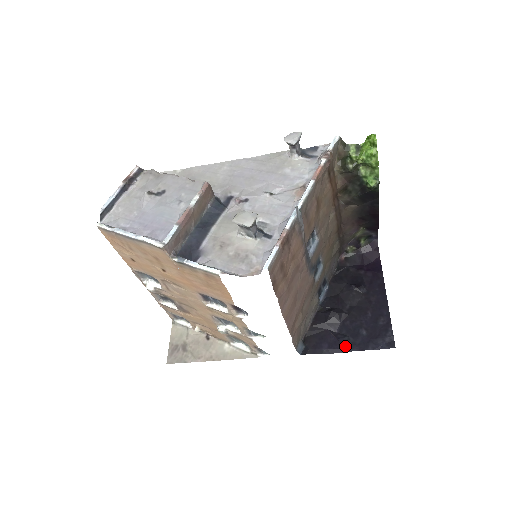
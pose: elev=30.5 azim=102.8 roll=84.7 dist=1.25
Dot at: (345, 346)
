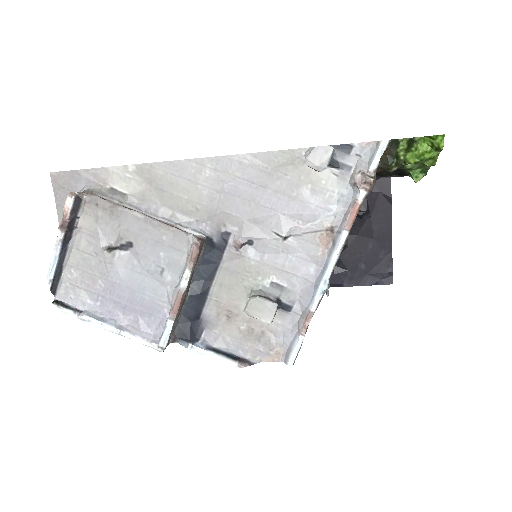
Dot at: (342, 281)
